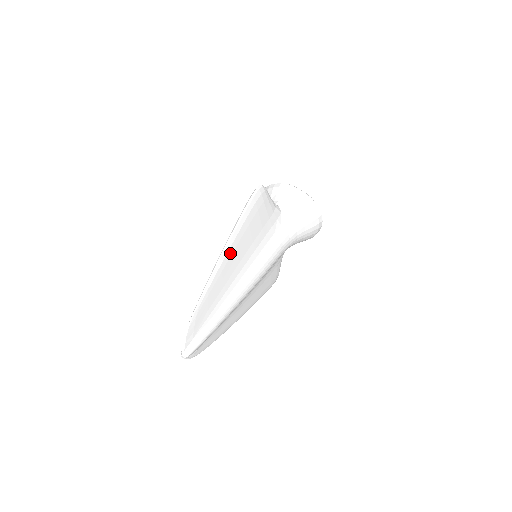
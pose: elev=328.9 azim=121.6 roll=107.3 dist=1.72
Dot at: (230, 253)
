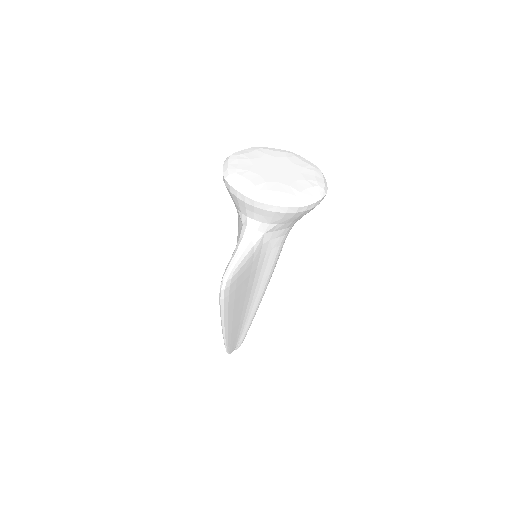
Dot at: (230, 323)
